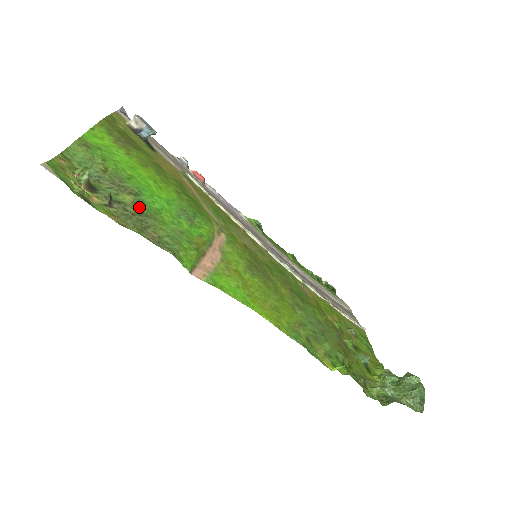
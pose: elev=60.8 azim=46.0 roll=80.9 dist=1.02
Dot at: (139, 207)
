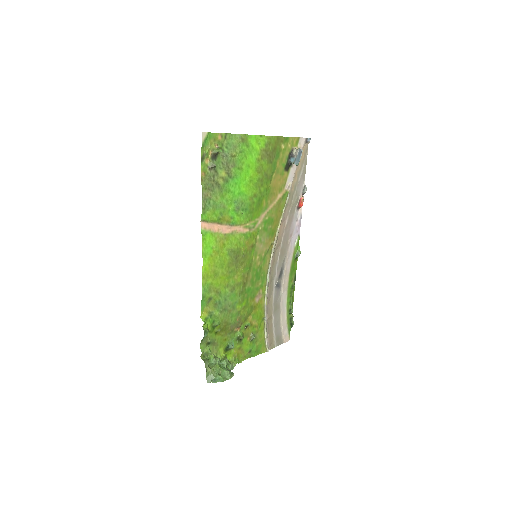
Dot at: (222, 181)
